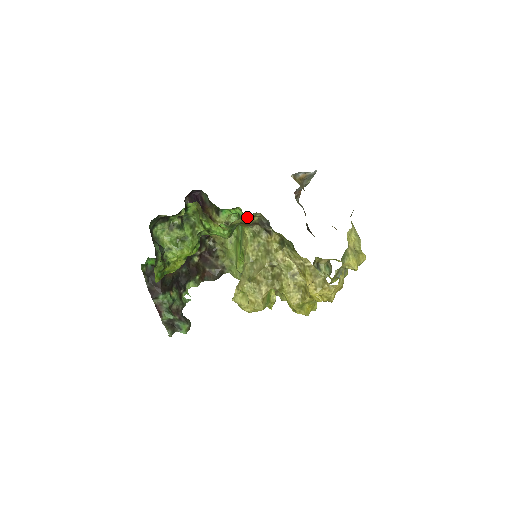
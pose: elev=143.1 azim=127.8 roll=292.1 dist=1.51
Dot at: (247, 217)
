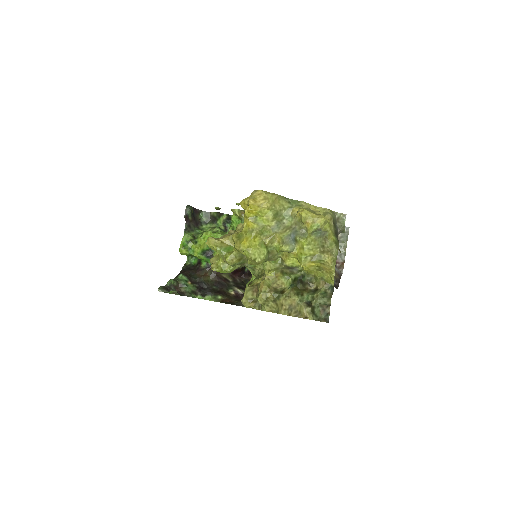
Dot at: occluded
